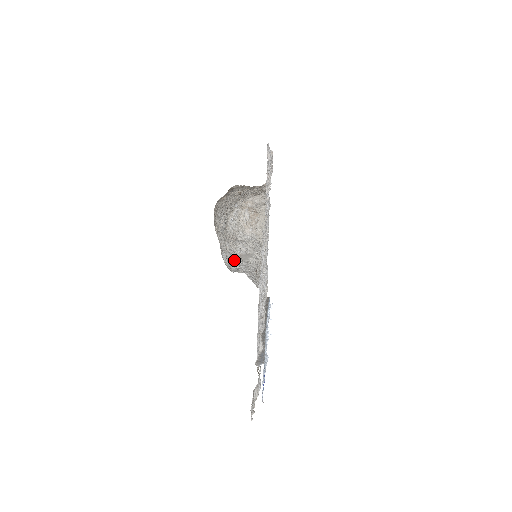
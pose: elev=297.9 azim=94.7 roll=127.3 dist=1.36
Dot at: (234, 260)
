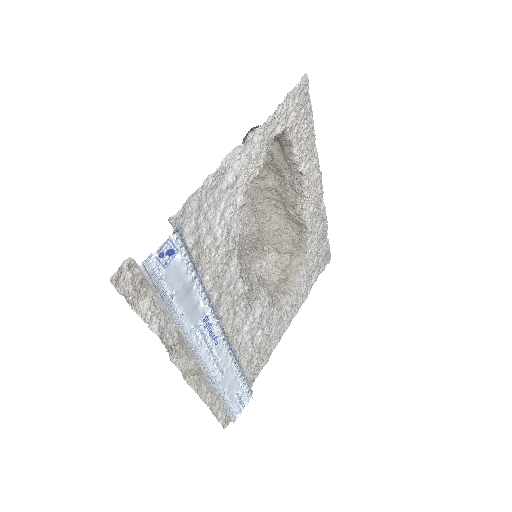
Dot at: occluded
